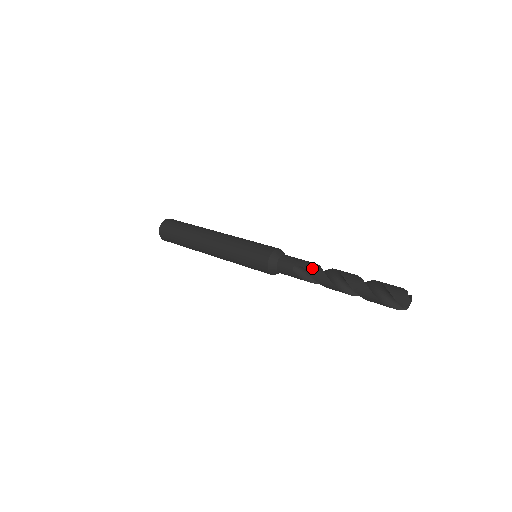
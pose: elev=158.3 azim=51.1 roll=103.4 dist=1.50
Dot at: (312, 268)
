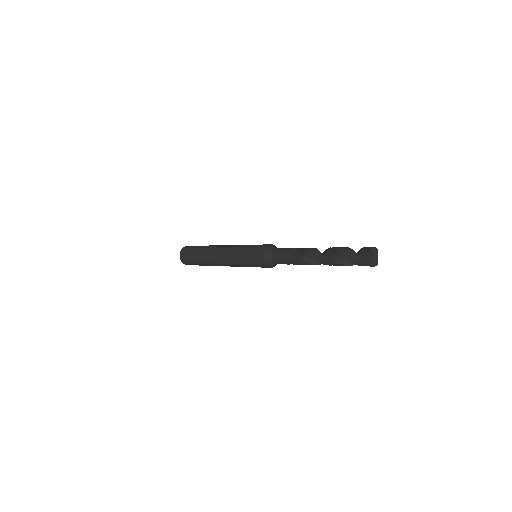
Dot at: occluded
